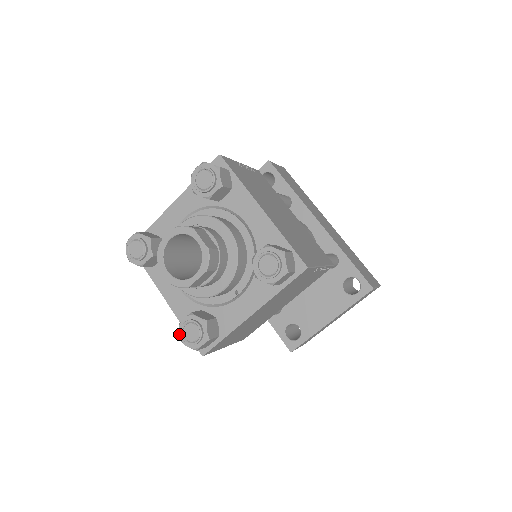
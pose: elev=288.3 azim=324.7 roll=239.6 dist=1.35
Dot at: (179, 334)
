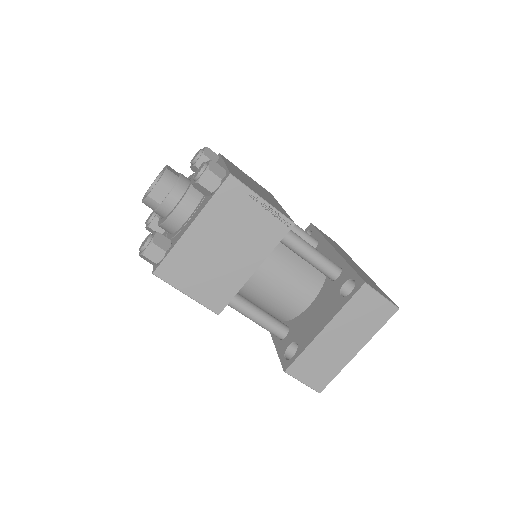
Dot at: occluded
